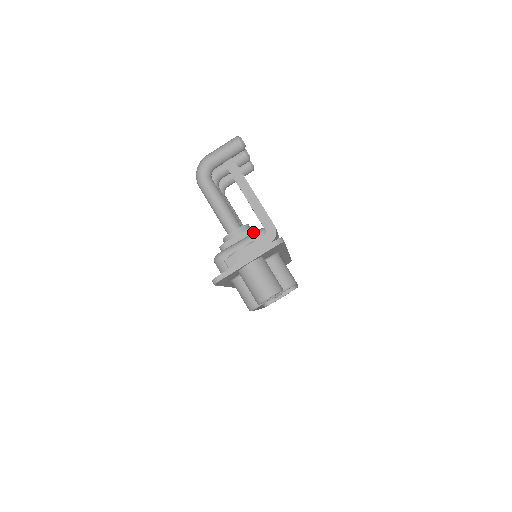
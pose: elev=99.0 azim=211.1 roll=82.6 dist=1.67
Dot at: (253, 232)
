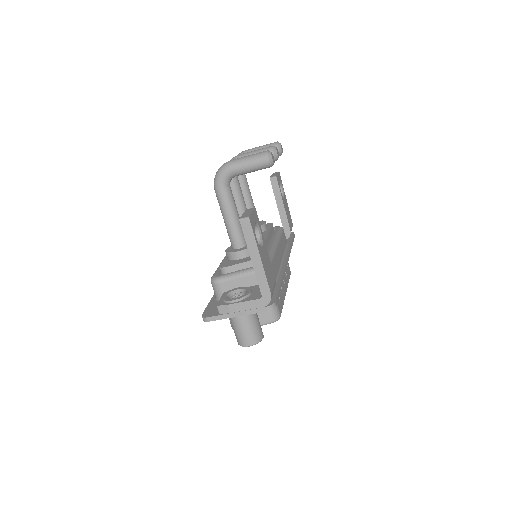
Dot at: occluded
